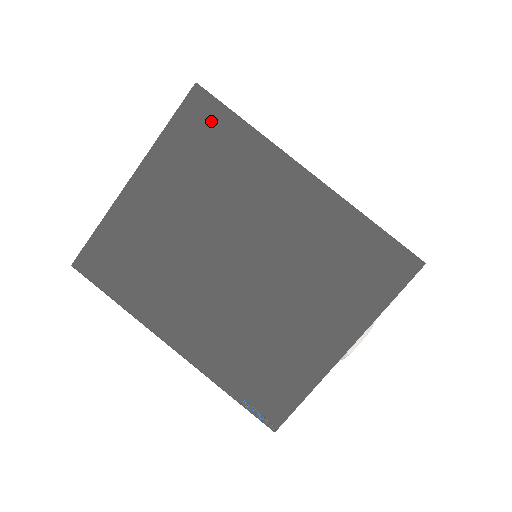
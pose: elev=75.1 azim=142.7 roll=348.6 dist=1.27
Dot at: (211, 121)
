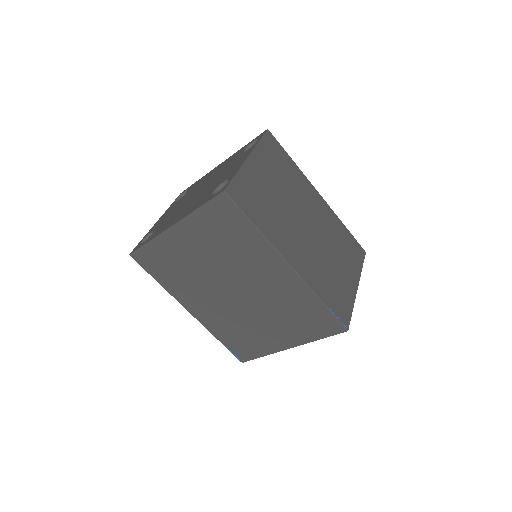
Dot at: (231, 216)
